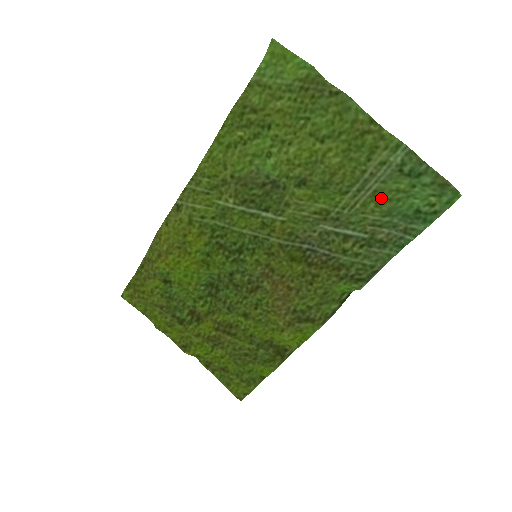
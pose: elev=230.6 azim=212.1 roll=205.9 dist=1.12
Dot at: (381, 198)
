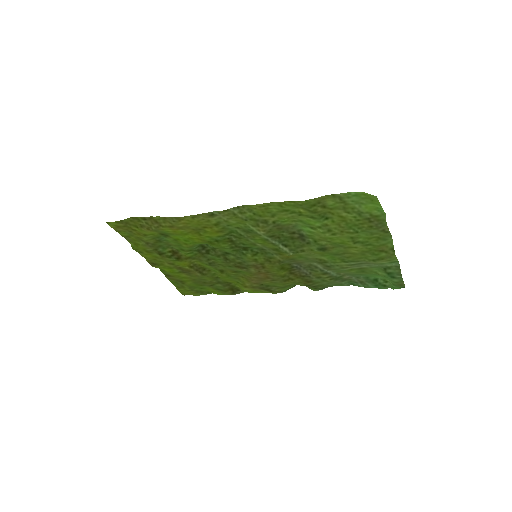
Dot at: (363, 271)
